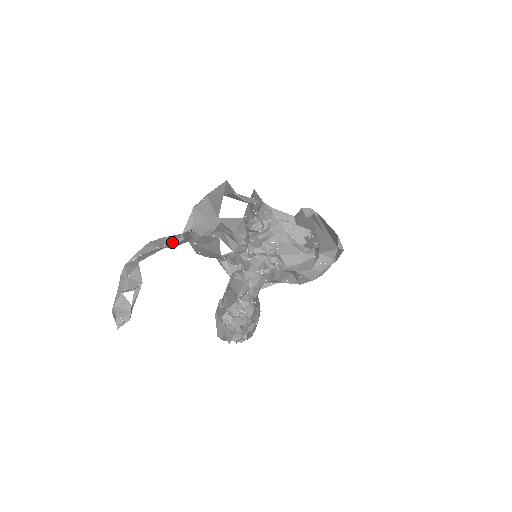
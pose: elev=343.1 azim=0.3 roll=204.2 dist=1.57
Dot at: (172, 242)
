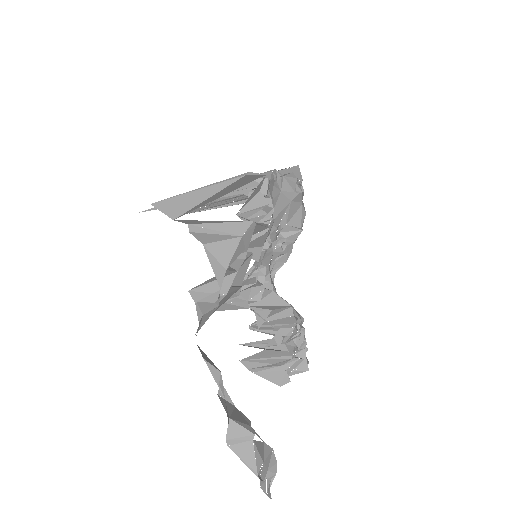
Dot at: occluded
